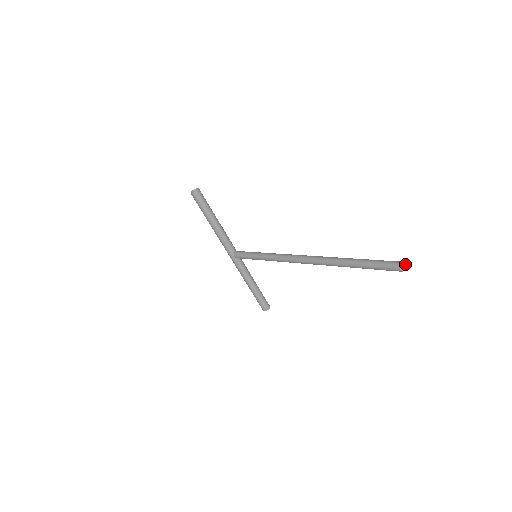
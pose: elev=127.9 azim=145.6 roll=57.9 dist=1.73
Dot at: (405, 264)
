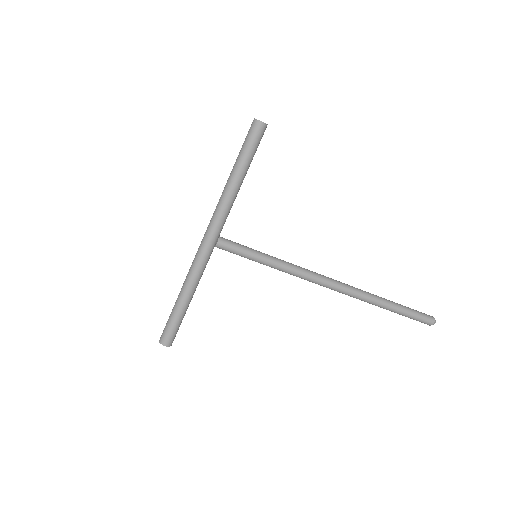
Dot at: occluded
